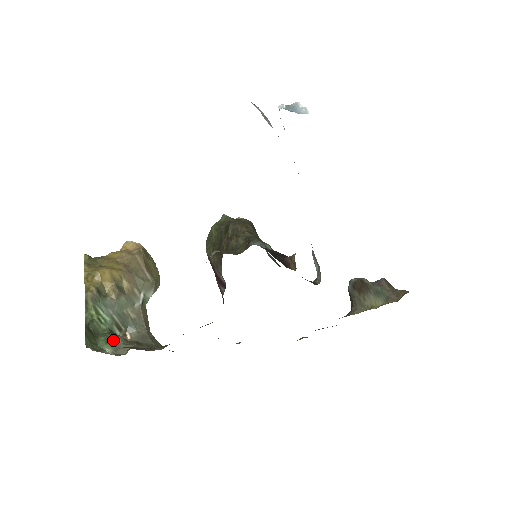
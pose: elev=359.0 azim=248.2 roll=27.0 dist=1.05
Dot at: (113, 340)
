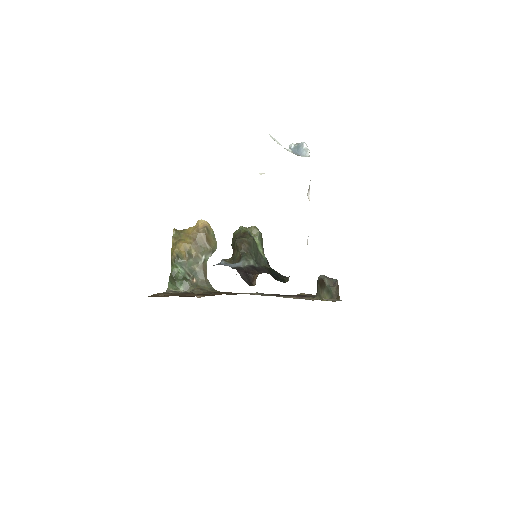
Dot at: (184, 284)
